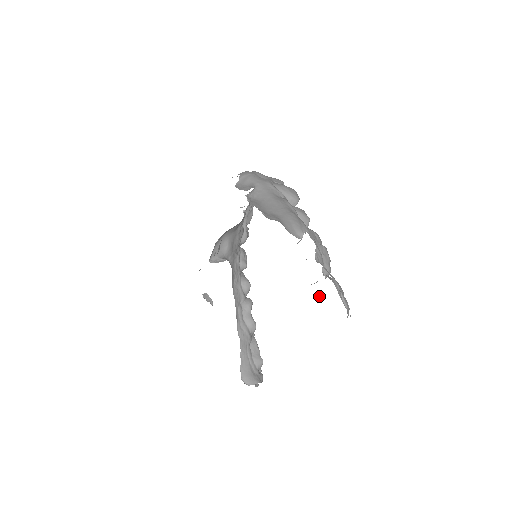
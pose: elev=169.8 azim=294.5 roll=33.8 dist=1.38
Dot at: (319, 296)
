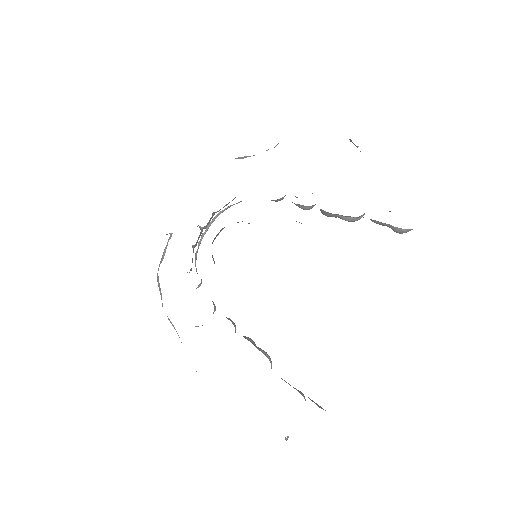
Dot at: occluded
